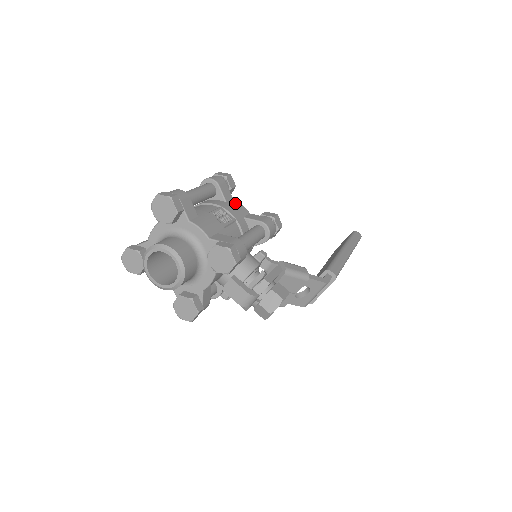
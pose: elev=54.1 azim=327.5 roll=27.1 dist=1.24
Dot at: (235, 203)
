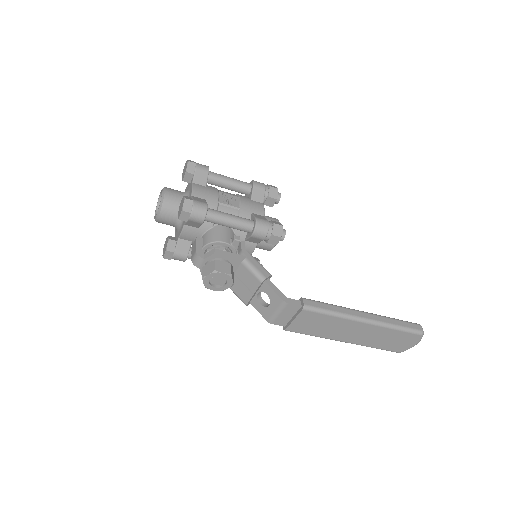
Dot at: (258, 204)
